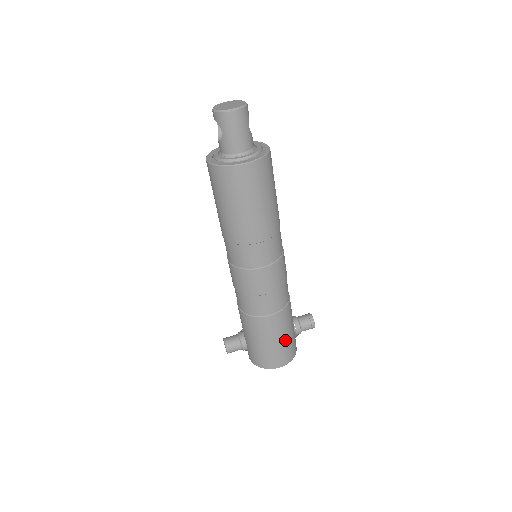
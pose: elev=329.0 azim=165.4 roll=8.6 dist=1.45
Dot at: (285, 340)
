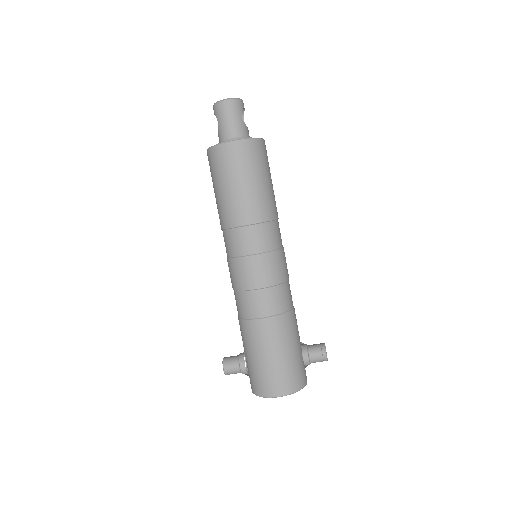
Dot at: (283, 358)
